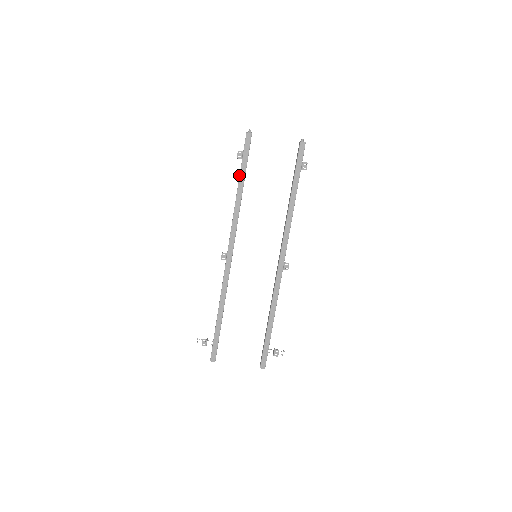
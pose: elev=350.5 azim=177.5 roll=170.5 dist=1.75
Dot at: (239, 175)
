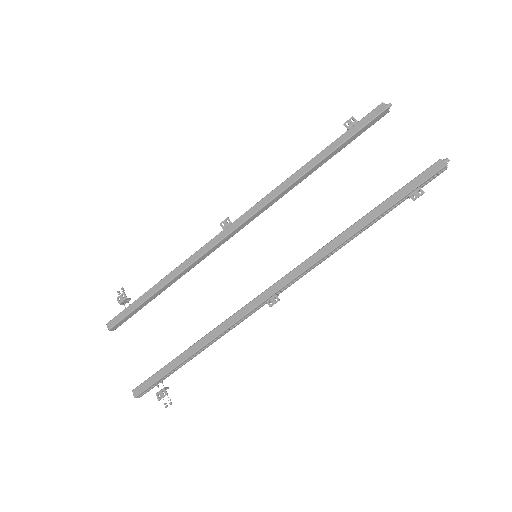
Dot at: (328, 146)
